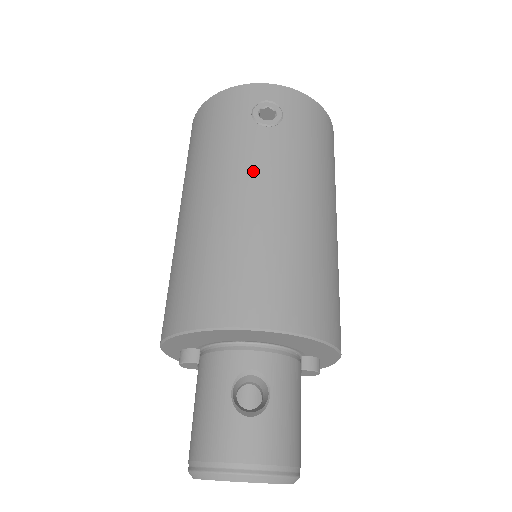
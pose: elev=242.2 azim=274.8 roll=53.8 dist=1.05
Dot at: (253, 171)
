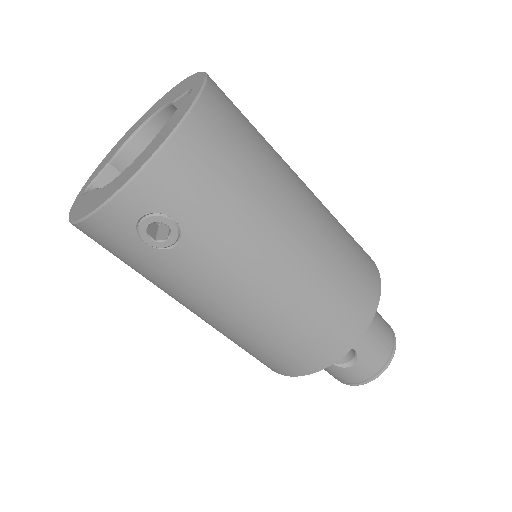
Dot at: (214, 291)
